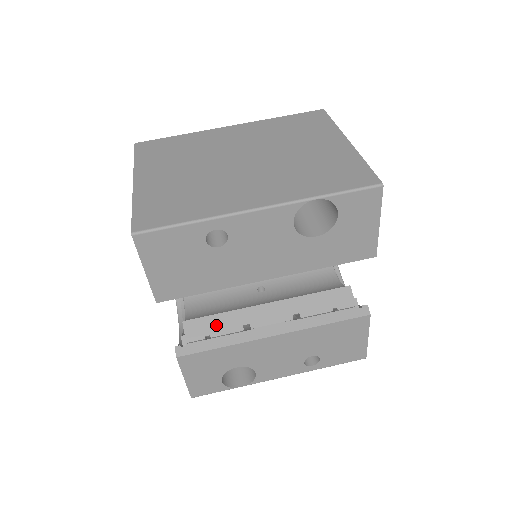
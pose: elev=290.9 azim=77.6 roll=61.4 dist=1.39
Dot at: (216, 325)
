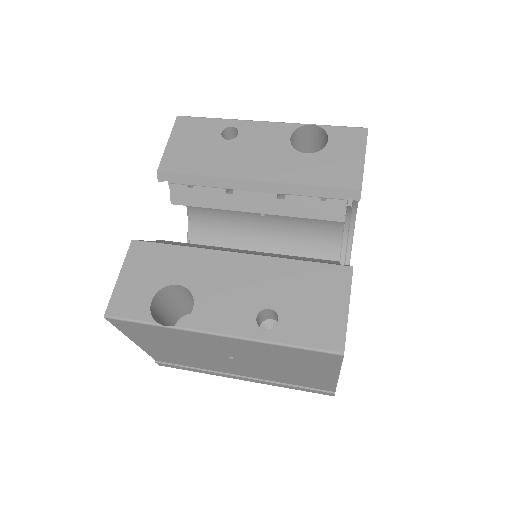
Dot at: (186, 245)
